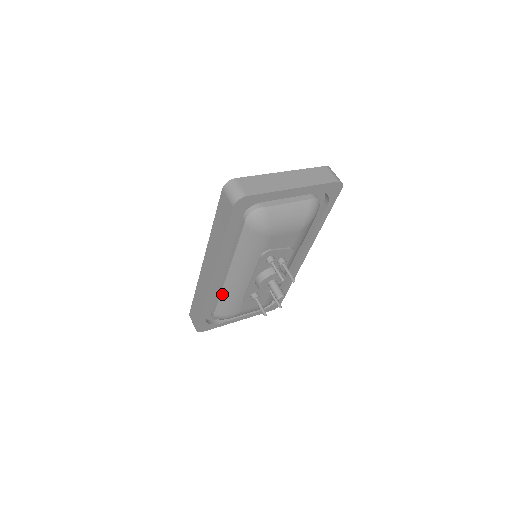
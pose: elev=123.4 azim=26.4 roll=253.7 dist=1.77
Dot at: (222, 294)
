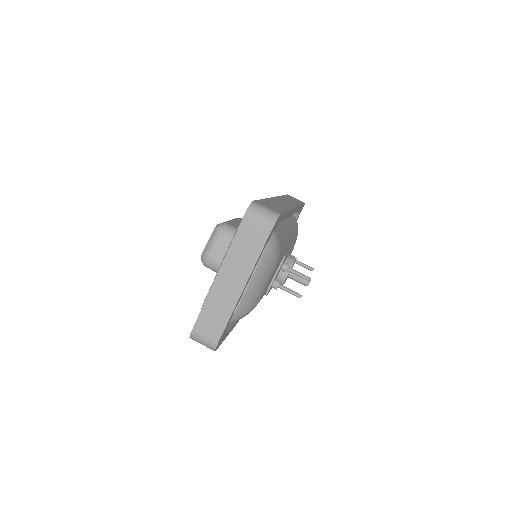
Dot at: occluded
